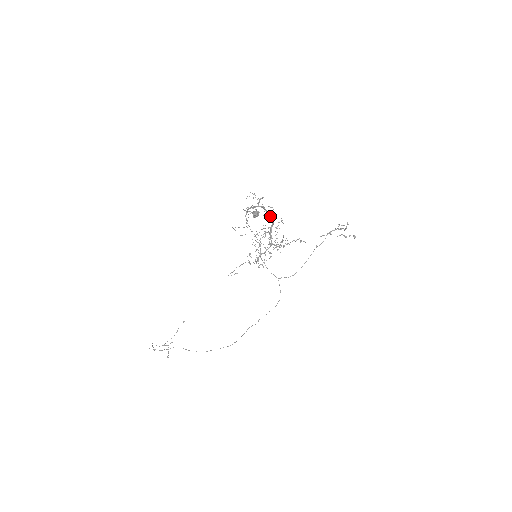
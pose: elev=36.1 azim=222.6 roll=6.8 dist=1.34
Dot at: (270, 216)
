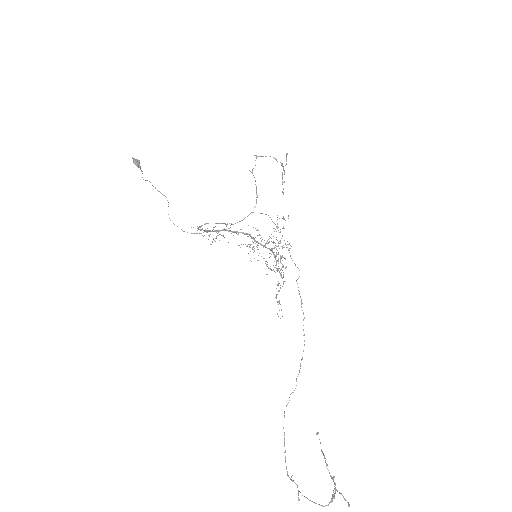
Dot at: occluded
